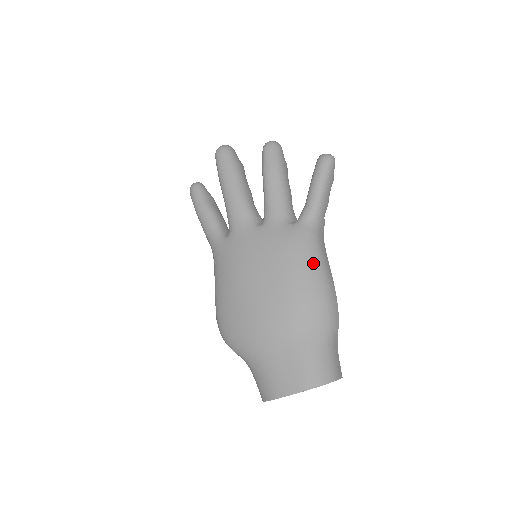
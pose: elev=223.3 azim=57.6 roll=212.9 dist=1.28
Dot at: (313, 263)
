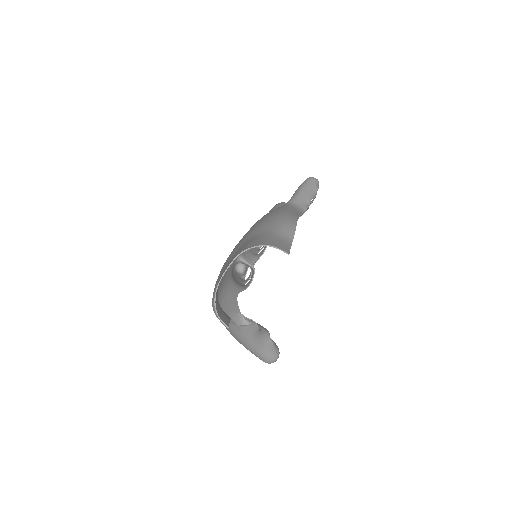
Dot at: (276, 211)
